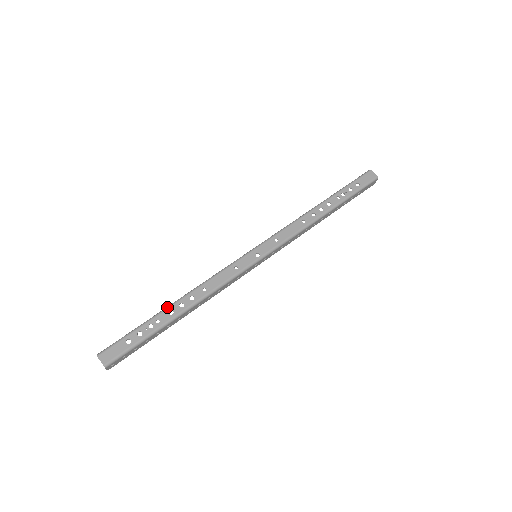
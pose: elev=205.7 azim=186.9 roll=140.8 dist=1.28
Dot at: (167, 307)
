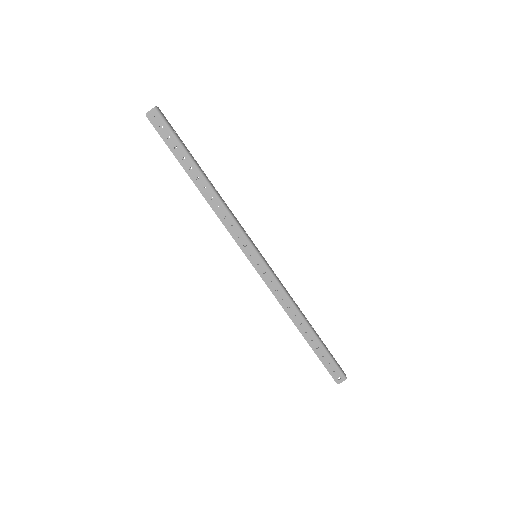
Dot at: (203, 171)
